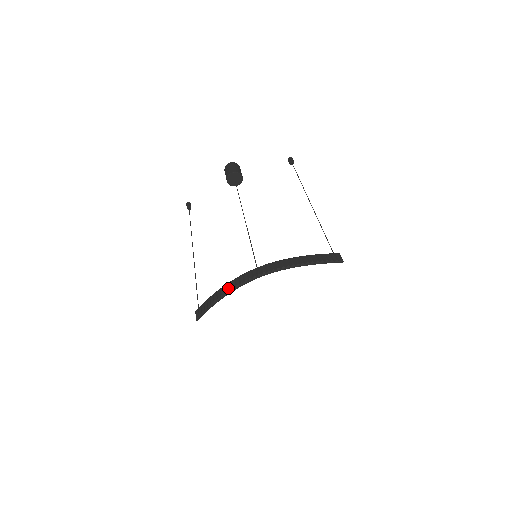
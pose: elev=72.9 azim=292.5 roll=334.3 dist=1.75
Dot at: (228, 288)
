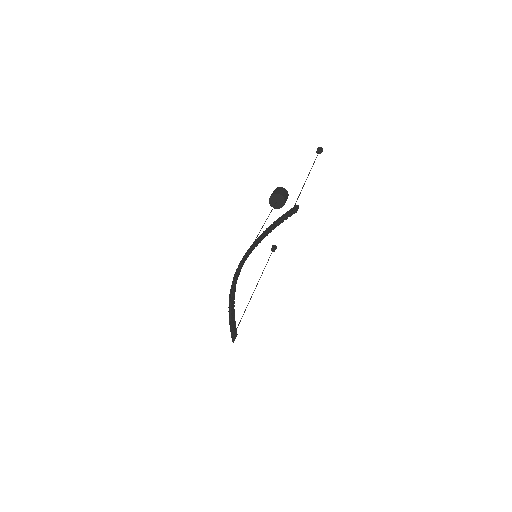
Dot at: (229, 298)
